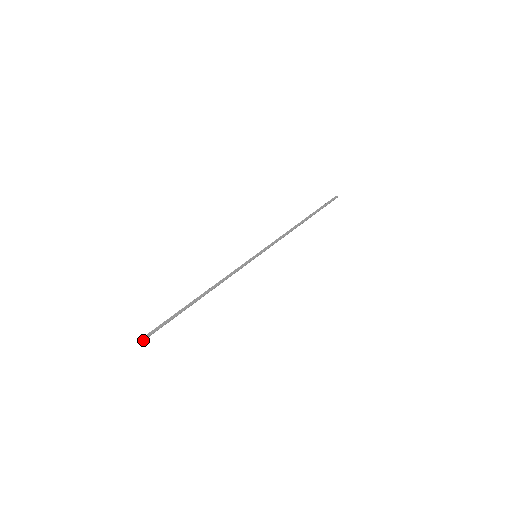
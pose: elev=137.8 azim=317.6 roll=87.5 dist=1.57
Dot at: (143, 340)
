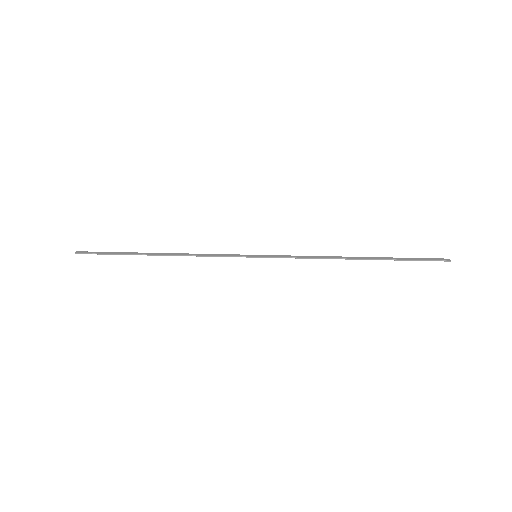
Dot at: (77, 253)
